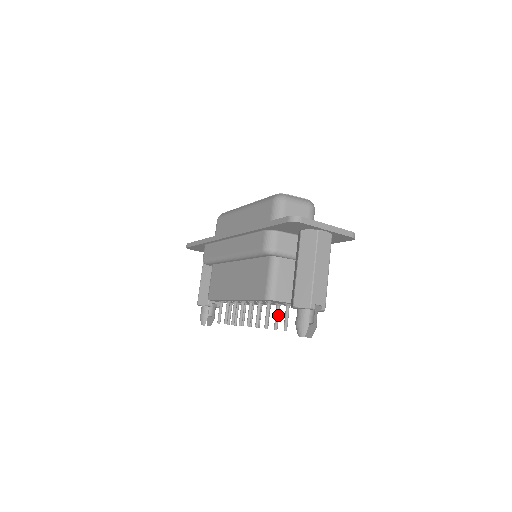
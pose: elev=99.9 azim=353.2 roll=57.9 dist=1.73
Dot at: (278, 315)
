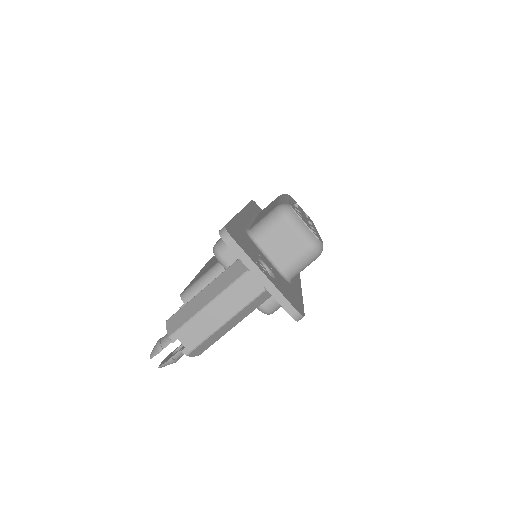
Dot at: occluded
